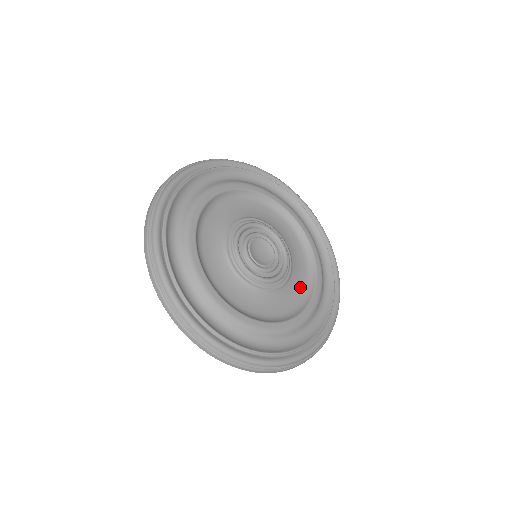
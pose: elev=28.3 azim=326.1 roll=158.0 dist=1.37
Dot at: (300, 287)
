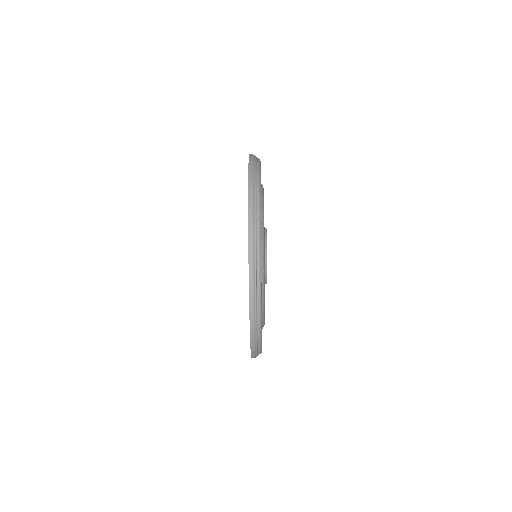
Dot at: occluded
